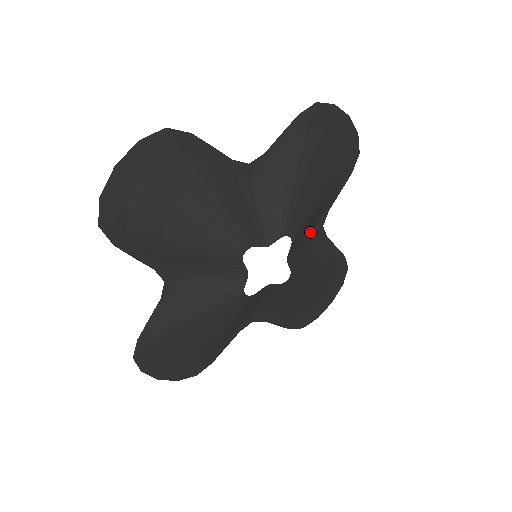
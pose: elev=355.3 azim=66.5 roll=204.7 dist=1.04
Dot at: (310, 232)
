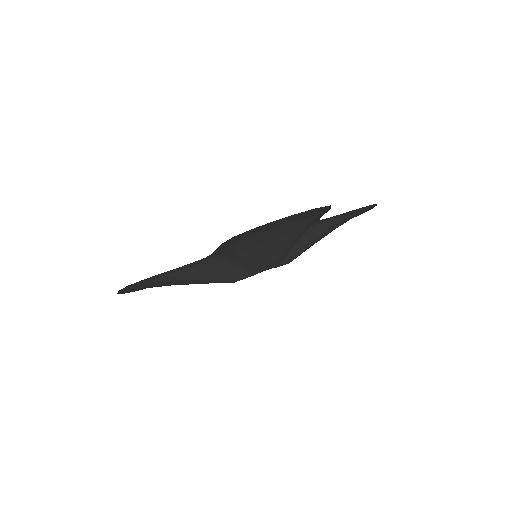
Dot at: occluded
